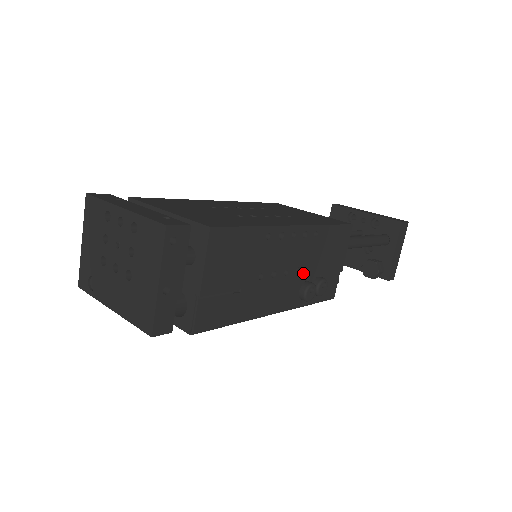
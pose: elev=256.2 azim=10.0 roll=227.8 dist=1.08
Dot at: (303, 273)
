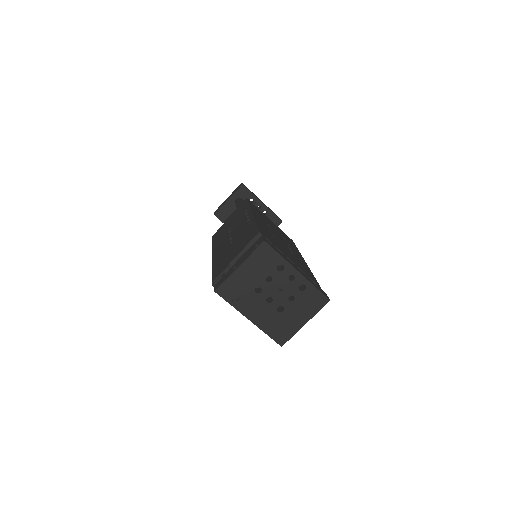
Dot at: occluded
